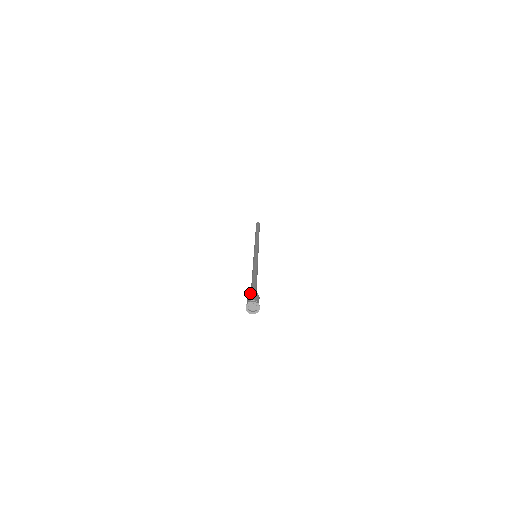
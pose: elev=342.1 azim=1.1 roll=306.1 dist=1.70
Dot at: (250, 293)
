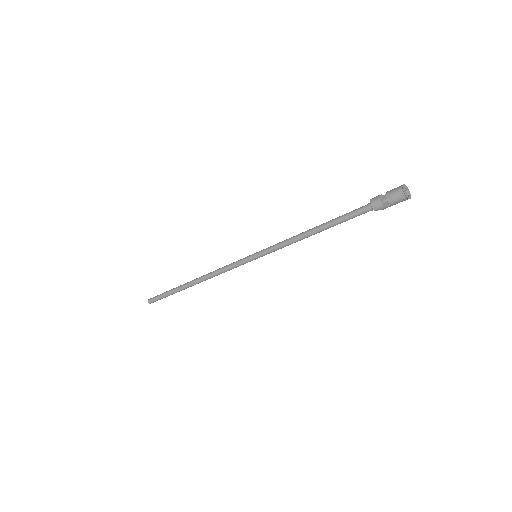
Dot at: occluded
